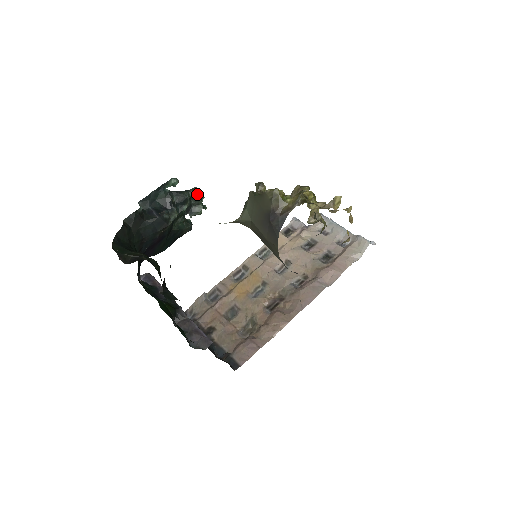
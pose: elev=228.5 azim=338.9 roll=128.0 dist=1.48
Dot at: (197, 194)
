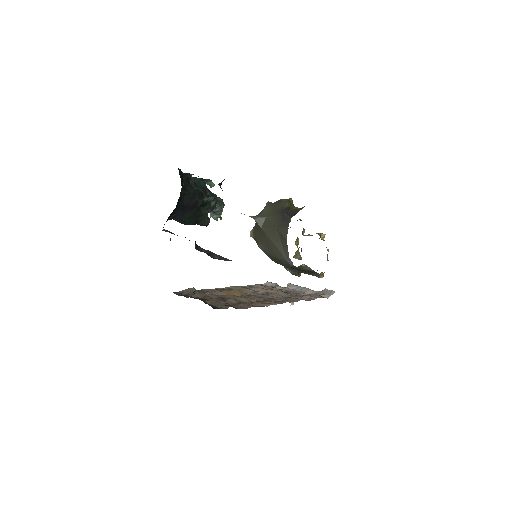
Dot at: (222, 202)
